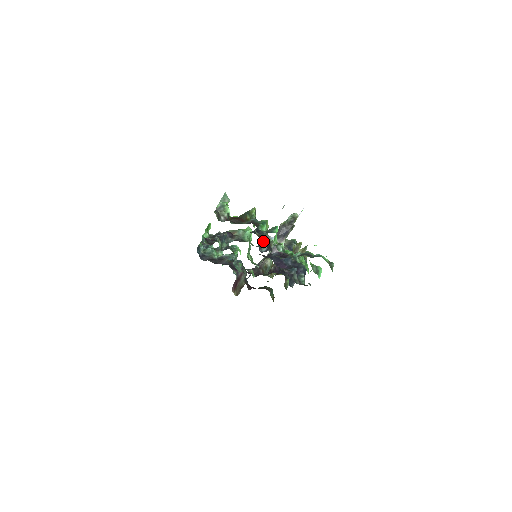
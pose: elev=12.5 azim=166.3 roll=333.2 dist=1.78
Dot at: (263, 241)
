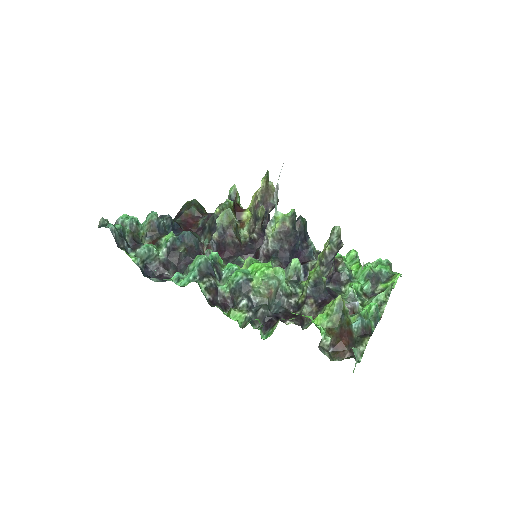
Dot at: occluded
